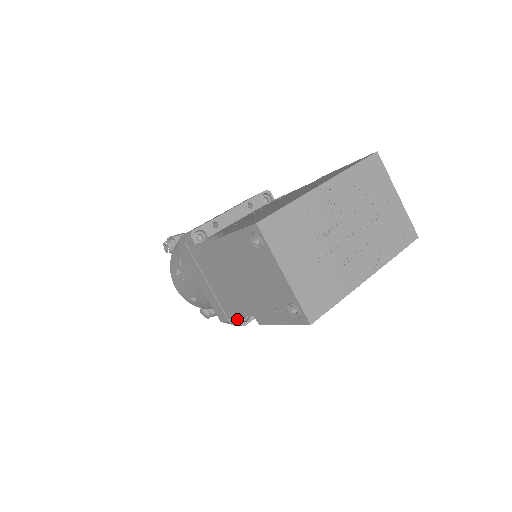
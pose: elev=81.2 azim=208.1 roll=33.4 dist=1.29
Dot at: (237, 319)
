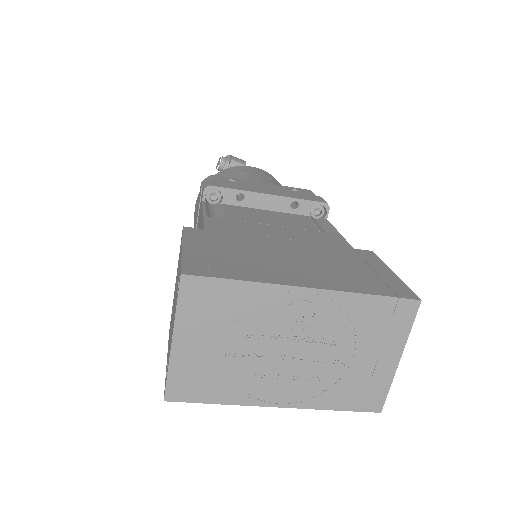
Dot at: occluded
